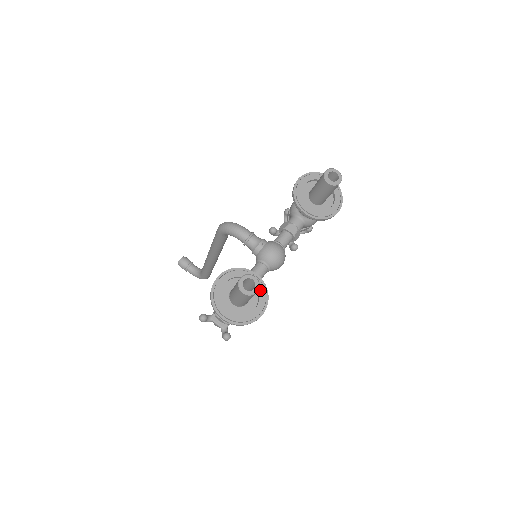
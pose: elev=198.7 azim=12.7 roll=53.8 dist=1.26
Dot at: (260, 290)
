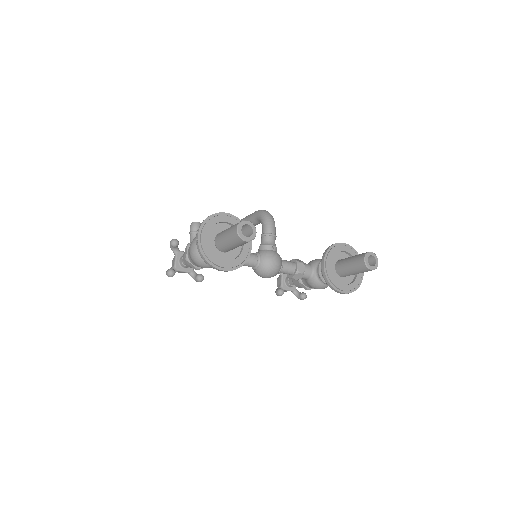
Dot at: (241, 257)
